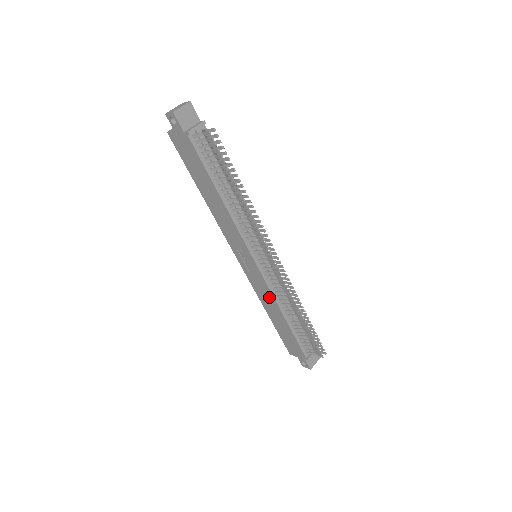
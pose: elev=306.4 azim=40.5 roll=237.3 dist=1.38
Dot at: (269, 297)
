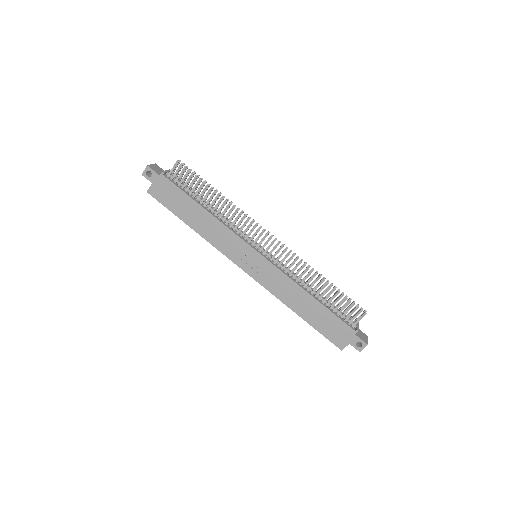
Dot at: (287, 284)
